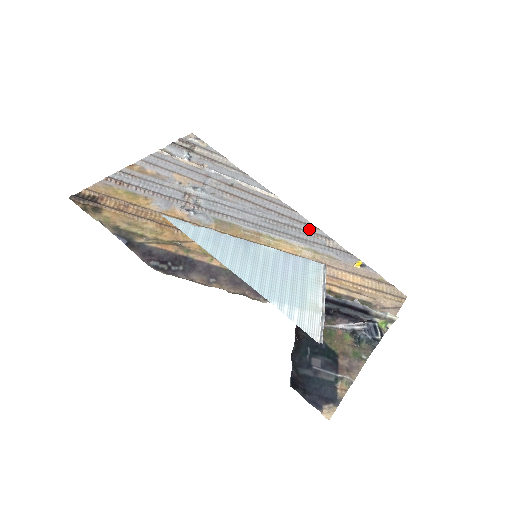
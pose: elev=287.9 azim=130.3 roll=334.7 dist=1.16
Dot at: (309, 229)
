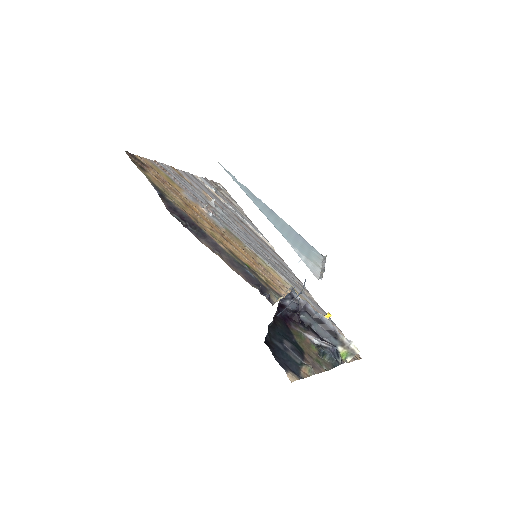
Dot at: (293, 277)
